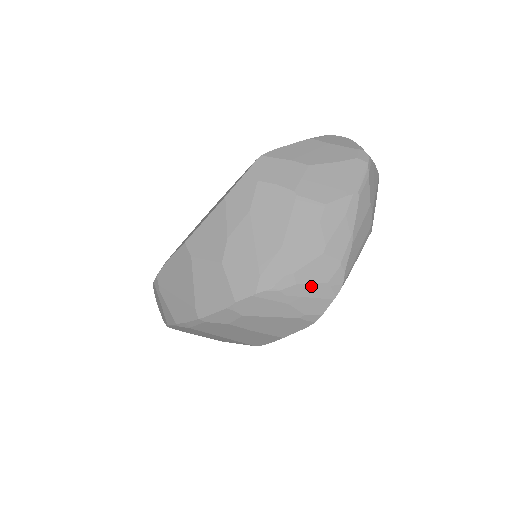
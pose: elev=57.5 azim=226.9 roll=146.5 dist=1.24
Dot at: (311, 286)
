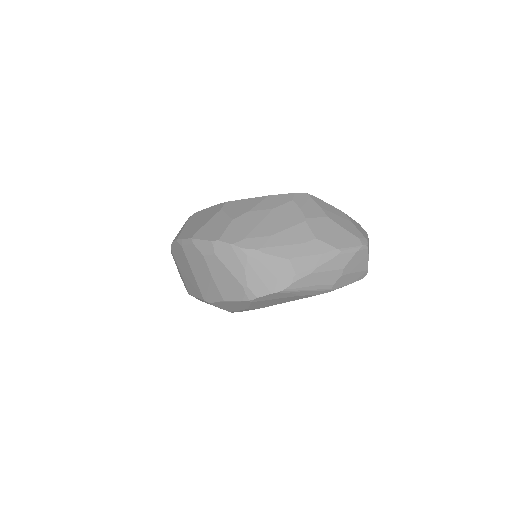
Dot at: (266, 270)
